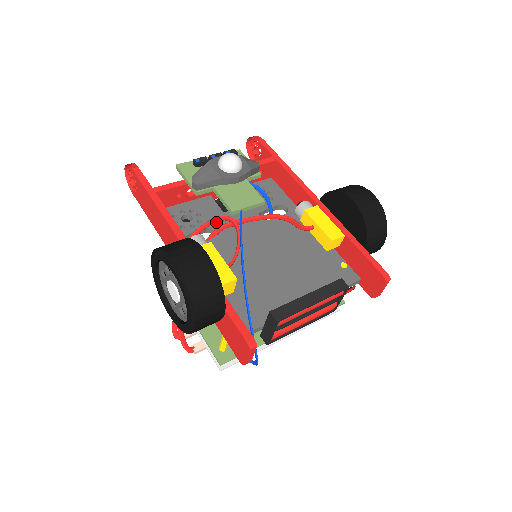
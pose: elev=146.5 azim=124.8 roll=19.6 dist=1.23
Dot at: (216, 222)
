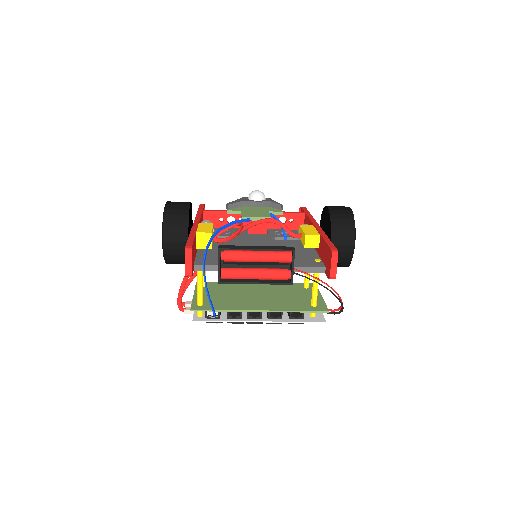
Dot at: (238, 235)
